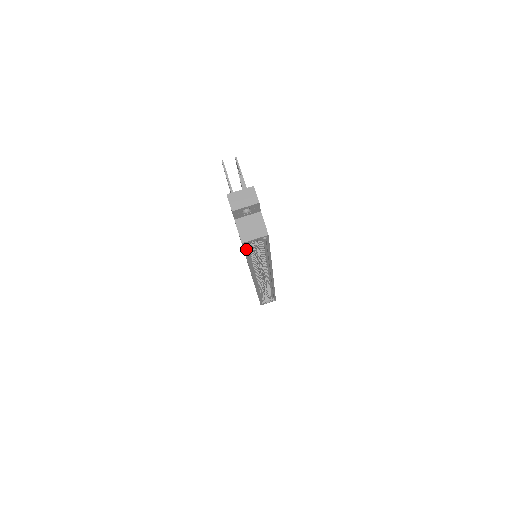
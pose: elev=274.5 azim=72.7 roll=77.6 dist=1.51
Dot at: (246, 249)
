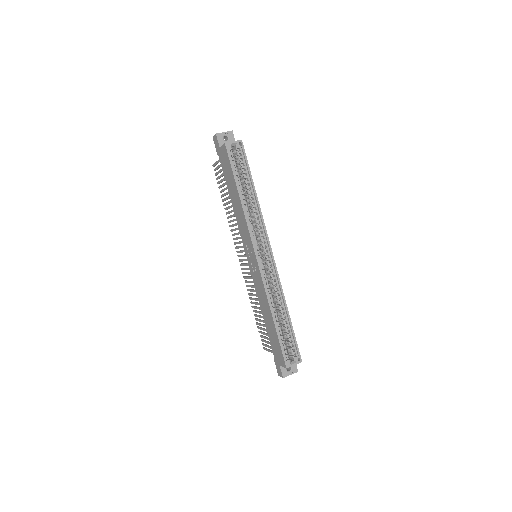
Dot at: (230, 158)
